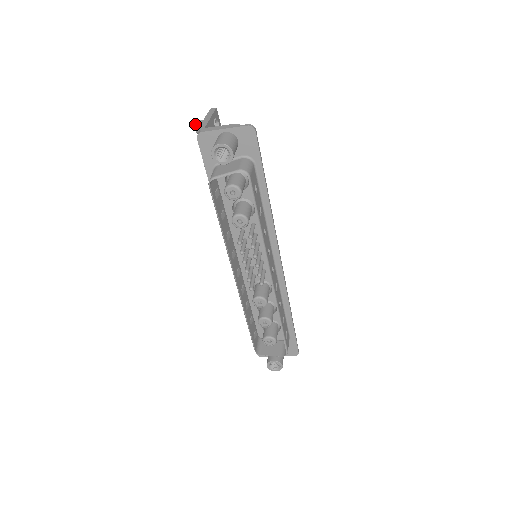
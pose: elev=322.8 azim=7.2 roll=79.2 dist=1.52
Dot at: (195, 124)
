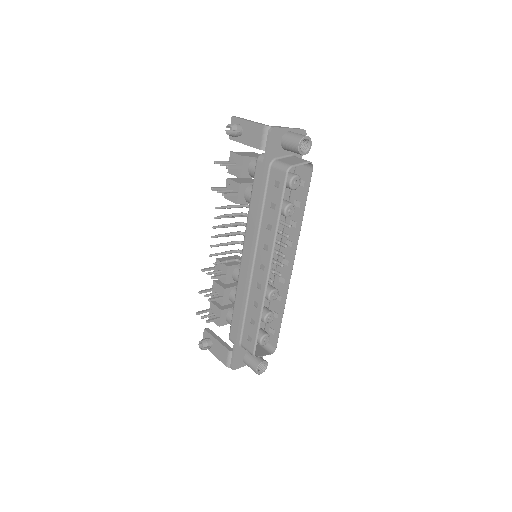
Dot at: (231, 125)
